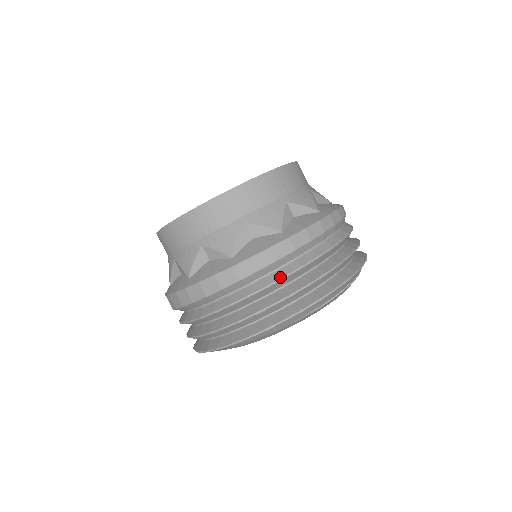
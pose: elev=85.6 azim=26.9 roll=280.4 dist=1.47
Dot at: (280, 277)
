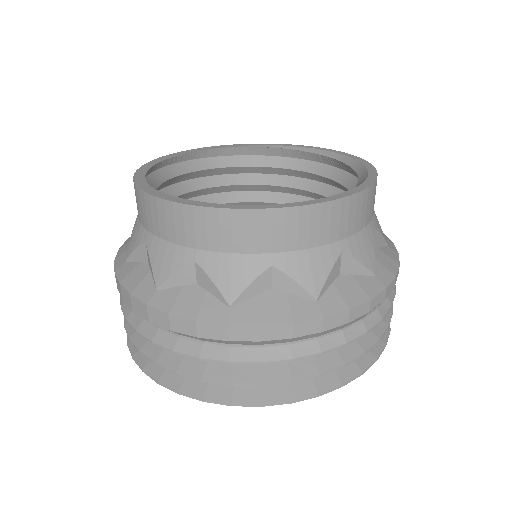
Dot at: (134, 326)
